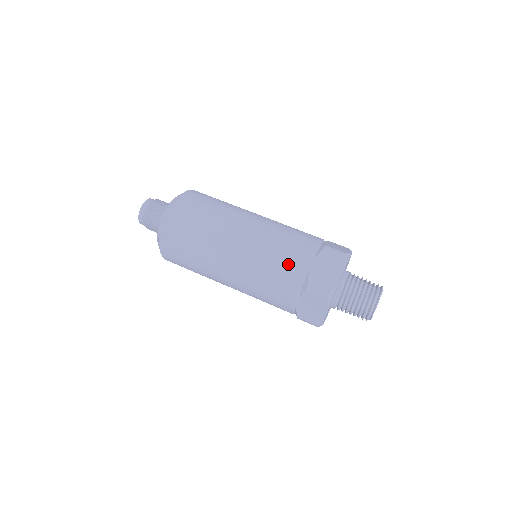
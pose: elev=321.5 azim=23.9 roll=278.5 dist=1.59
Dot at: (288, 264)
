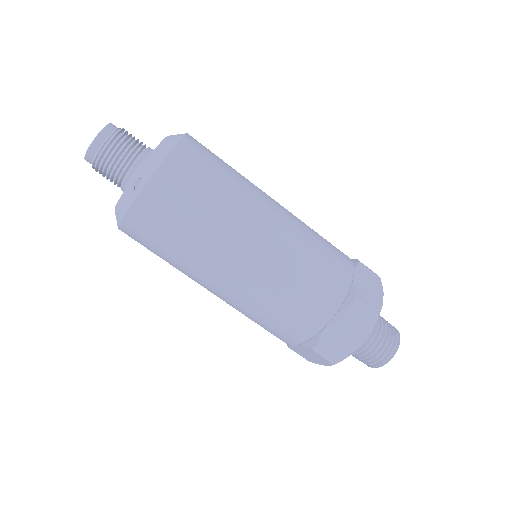
Dot at: (332, 266)
